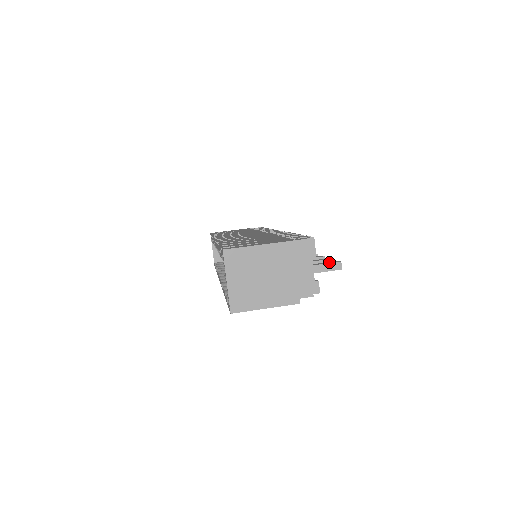
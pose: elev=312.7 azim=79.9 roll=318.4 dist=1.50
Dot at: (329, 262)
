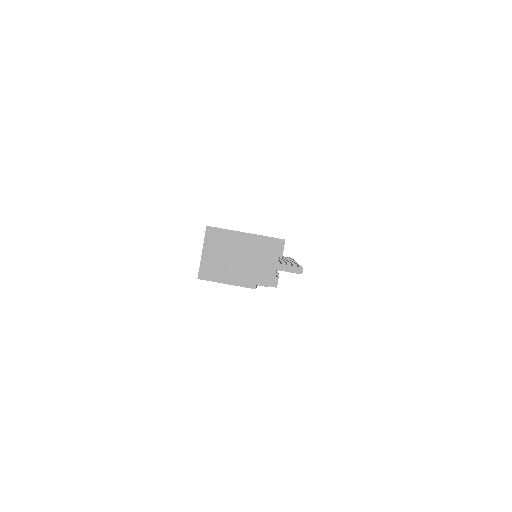
Dot at: occluded
